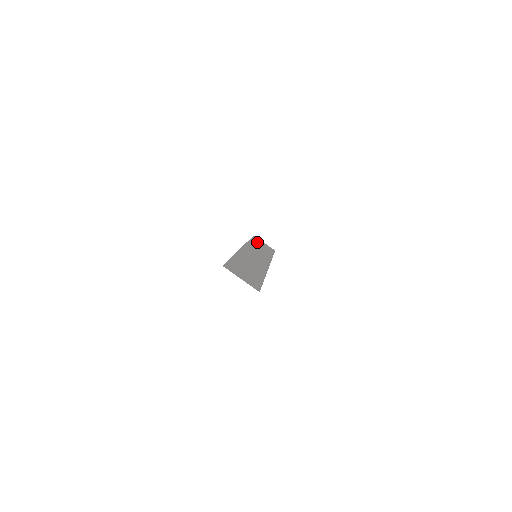
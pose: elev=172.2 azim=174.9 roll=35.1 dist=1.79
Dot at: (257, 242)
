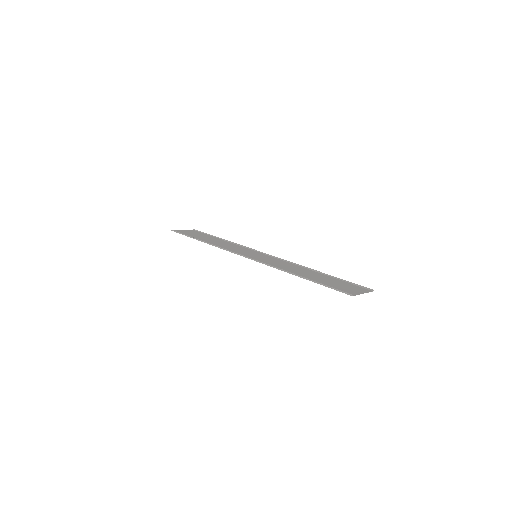
Dot at: (195, 237)
